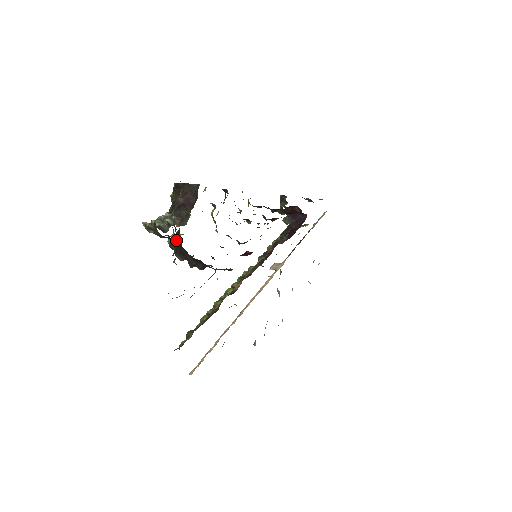
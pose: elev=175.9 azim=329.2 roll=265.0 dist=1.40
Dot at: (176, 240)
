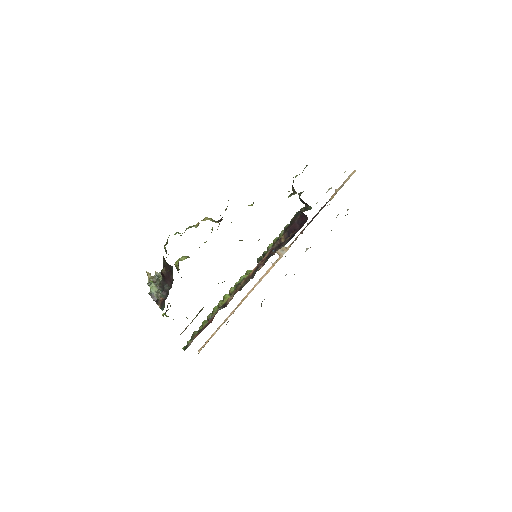
Dot at: occluded
